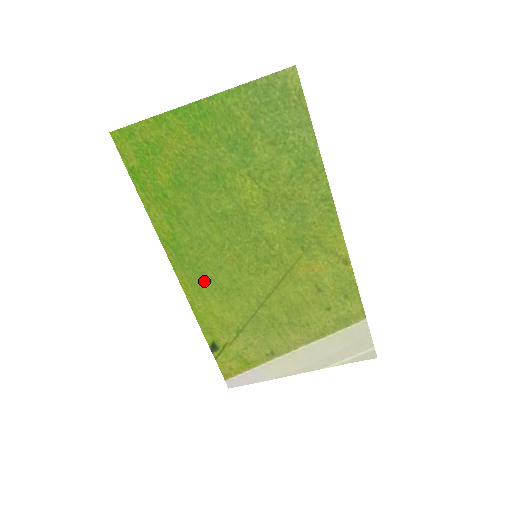
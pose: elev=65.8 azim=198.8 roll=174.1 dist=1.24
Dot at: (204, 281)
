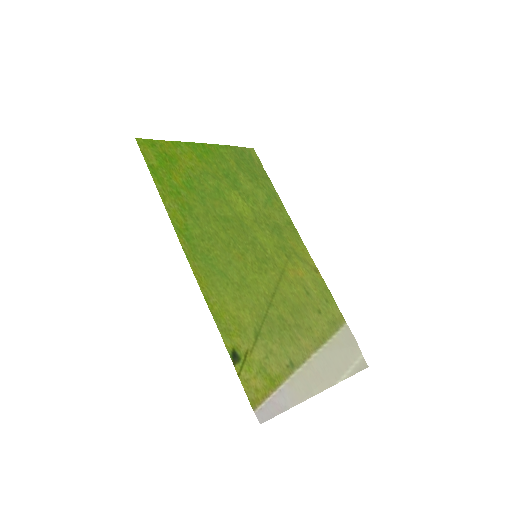
Dot at: (216, 274)
